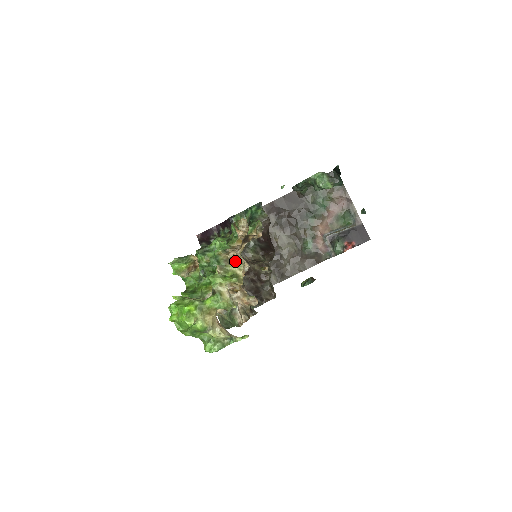
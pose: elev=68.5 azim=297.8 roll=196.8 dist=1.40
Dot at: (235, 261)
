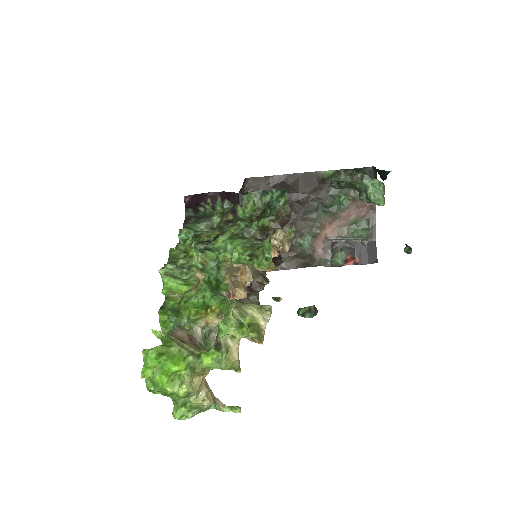
Dot at: (240, 273)
